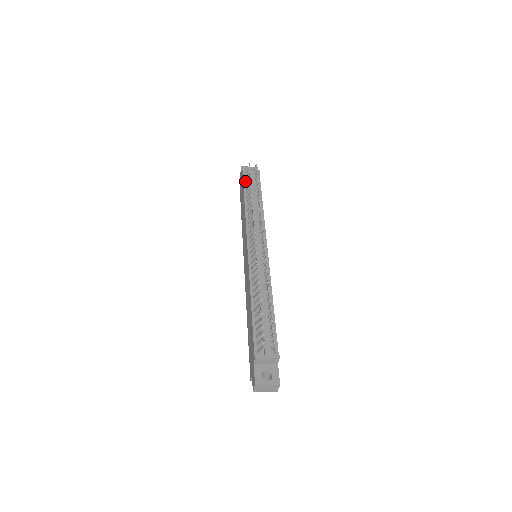
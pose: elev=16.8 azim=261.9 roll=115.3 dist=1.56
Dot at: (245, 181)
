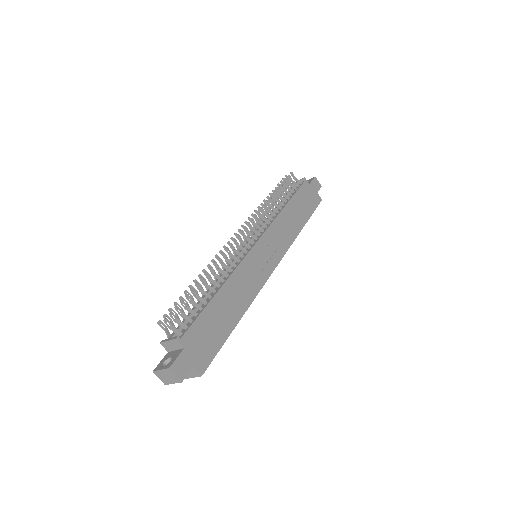
Dot at: occluded
